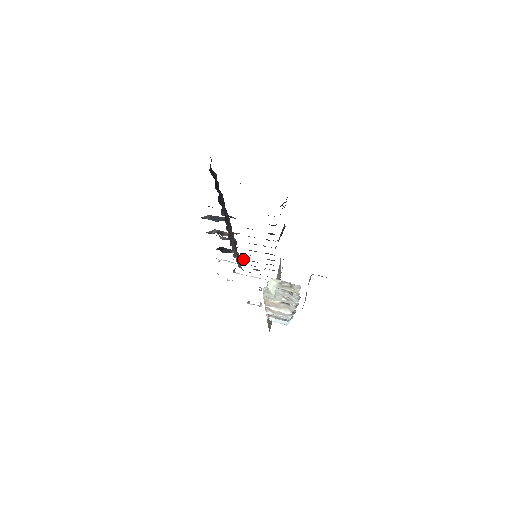
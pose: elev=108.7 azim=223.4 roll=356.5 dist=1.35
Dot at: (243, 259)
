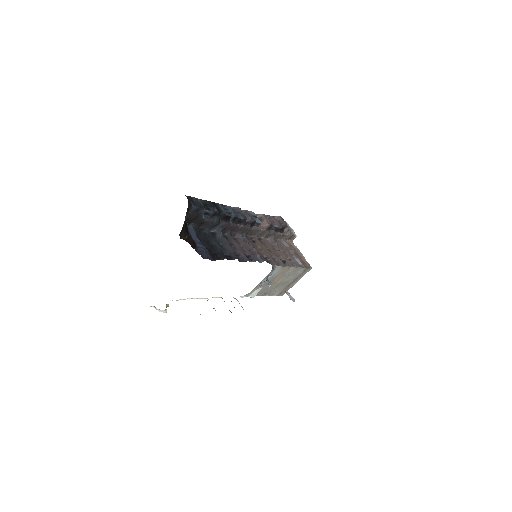
Dot at: (273, 244)
